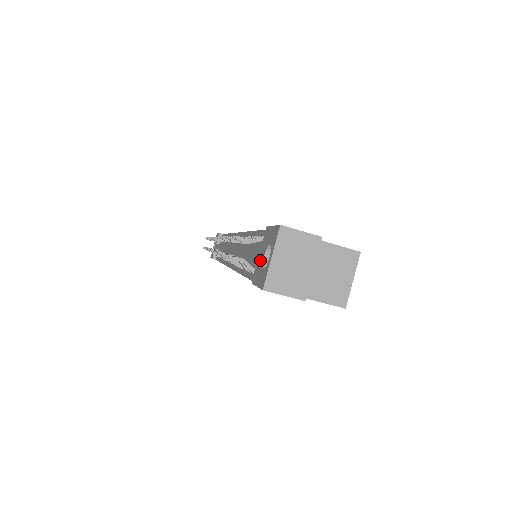
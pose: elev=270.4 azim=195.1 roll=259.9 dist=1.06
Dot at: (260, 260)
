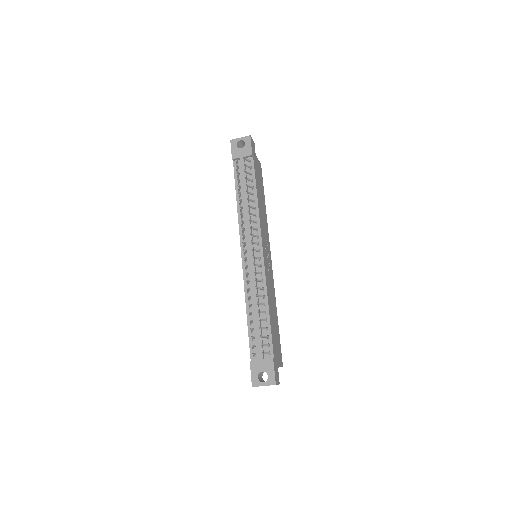
Dot at: (260, 366)
